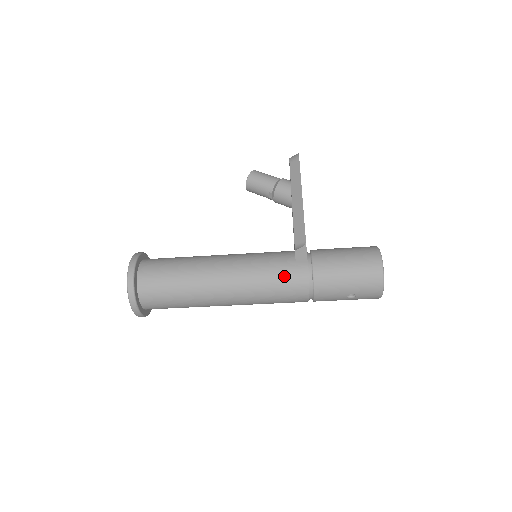
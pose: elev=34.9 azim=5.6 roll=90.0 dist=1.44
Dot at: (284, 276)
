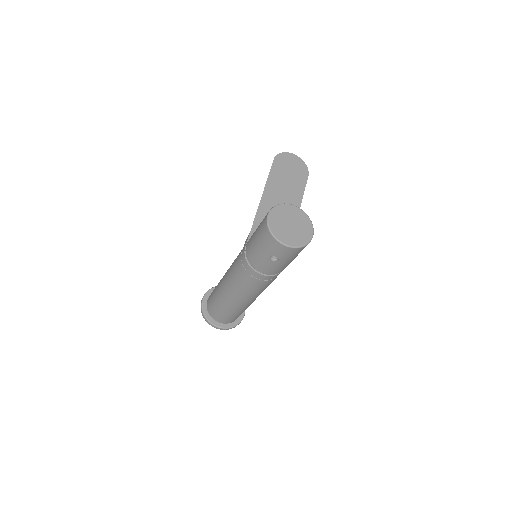
Dot at: (238, 266)
